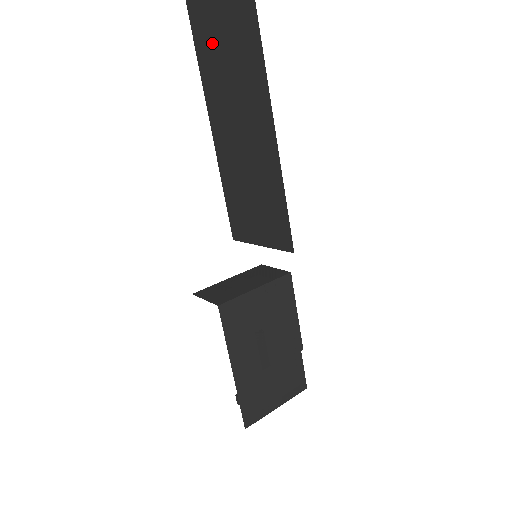
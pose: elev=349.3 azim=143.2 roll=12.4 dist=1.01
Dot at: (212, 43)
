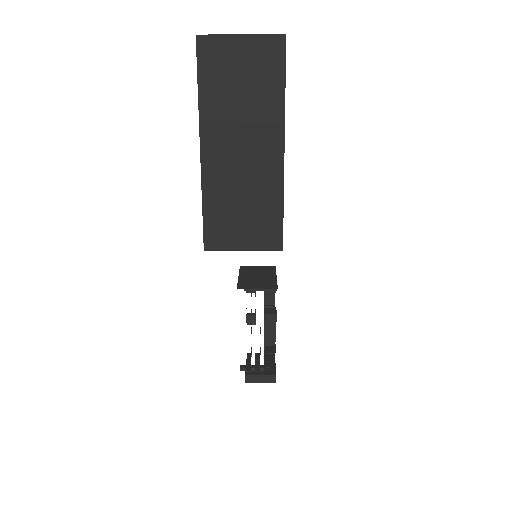
Dot at: (225, 89)
